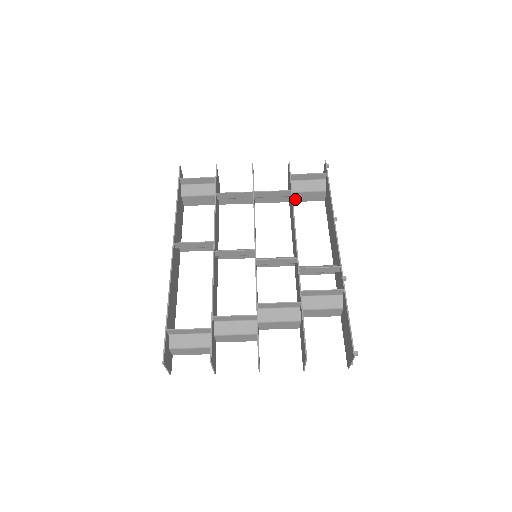
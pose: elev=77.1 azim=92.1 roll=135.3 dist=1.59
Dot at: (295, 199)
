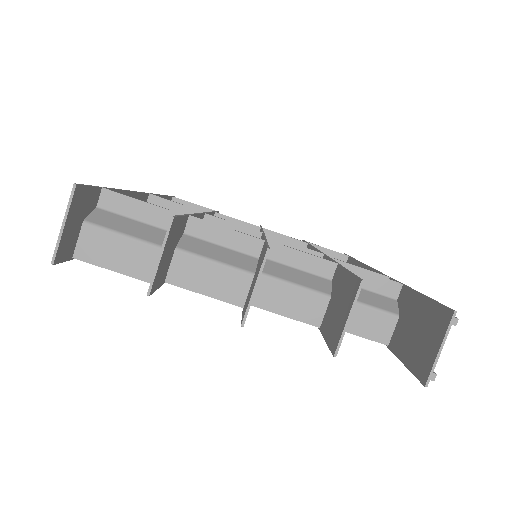
Dot at: occluded
